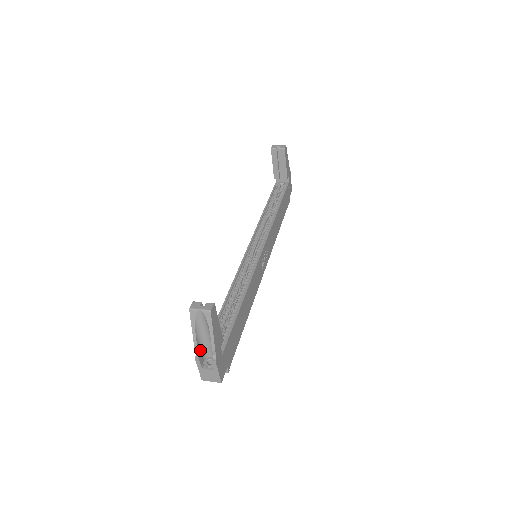
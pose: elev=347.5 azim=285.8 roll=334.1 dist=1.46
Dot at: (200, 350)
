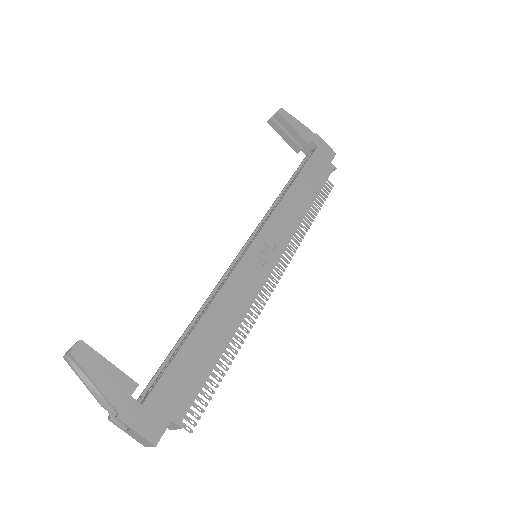
Dot at: occluded
